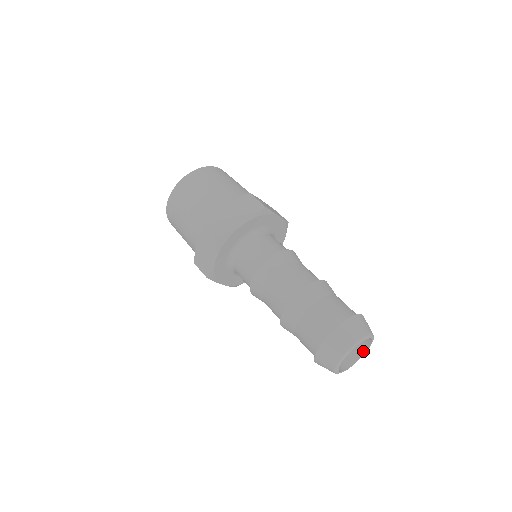
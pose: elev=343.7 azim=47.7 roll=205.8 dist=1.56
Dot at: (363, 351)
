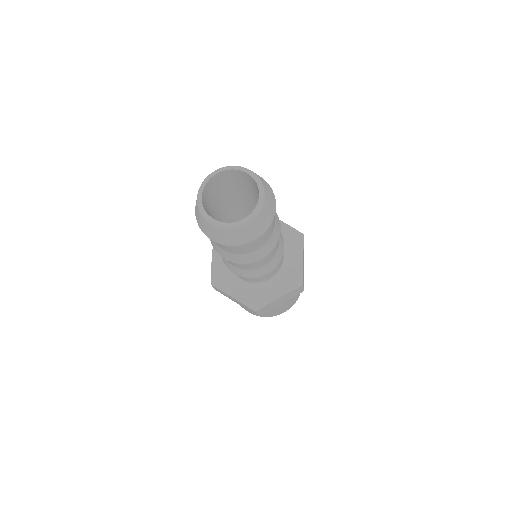
Dot at: (257, 205)
